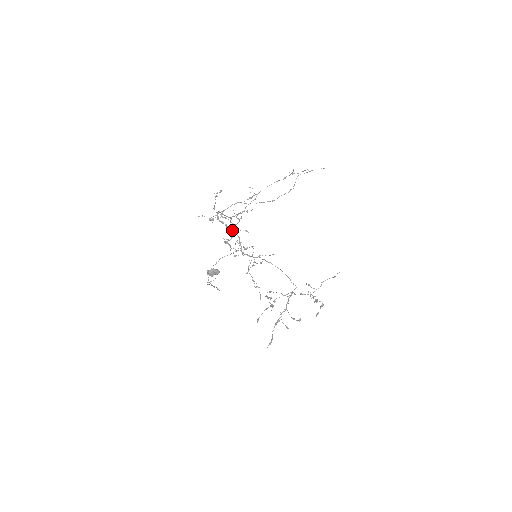
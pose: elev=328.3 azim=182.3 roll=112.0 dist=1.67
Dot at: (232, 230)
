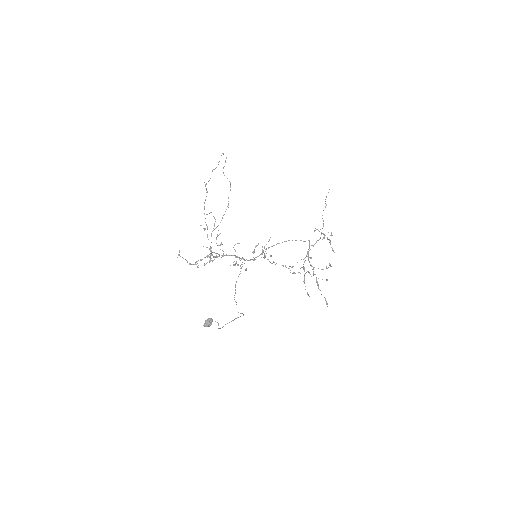
Dot at: occluded
